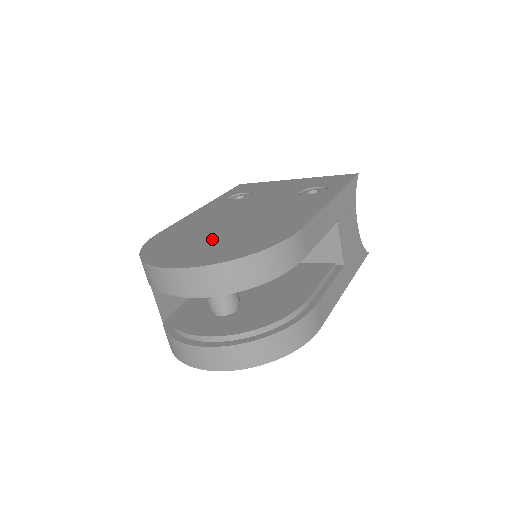
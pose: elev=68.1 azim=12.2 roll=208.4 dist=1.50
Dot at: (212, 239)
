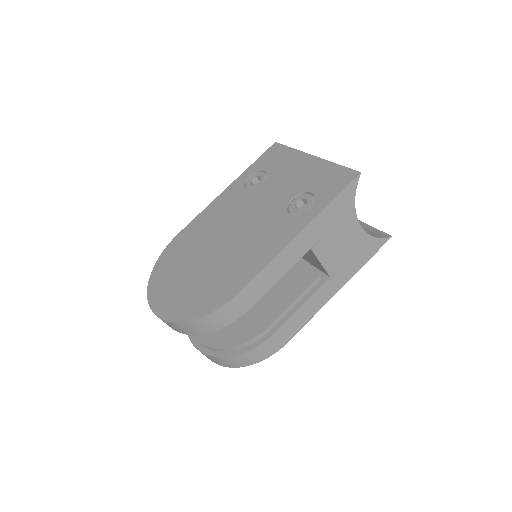
Dot at: (191, 273)
